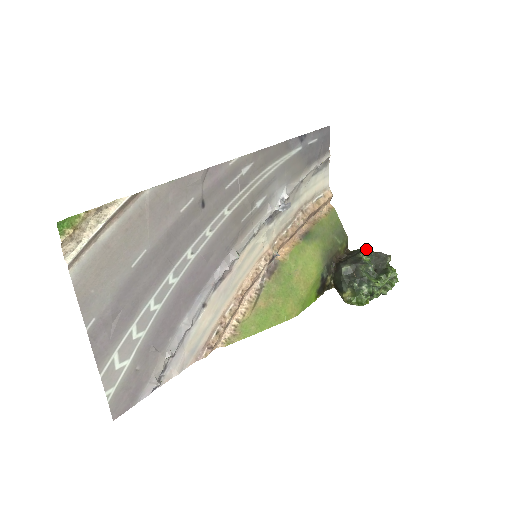
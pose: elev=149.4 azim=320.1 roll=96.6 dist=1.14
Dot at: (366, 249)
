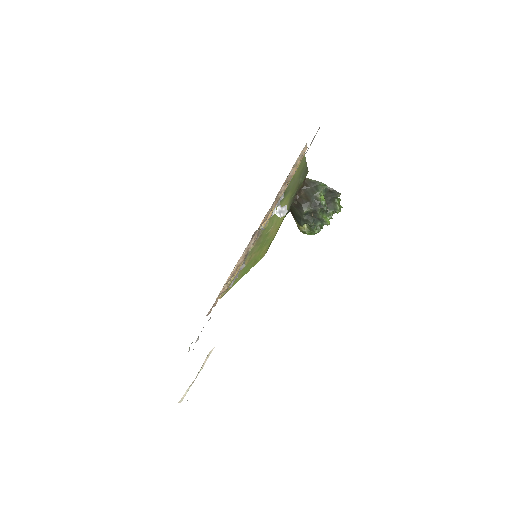
Dot at: (323, 188)
